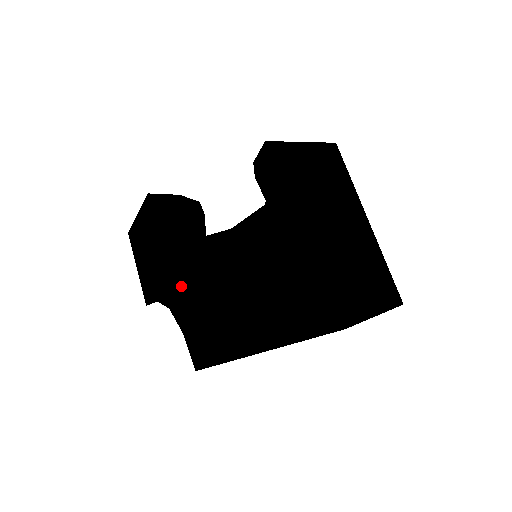
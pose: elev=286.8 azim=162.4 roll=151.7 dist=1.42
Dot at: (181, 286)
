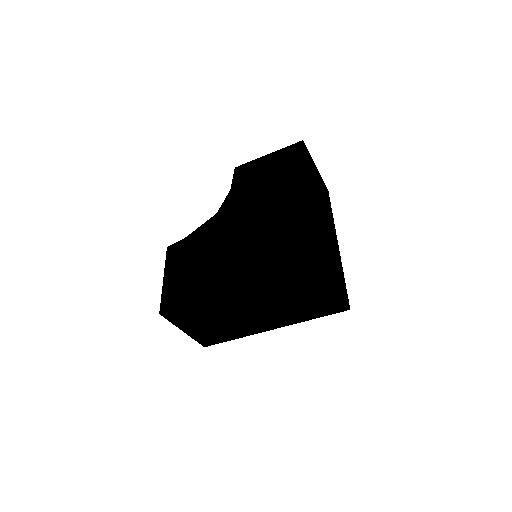
Dot at: occluded
